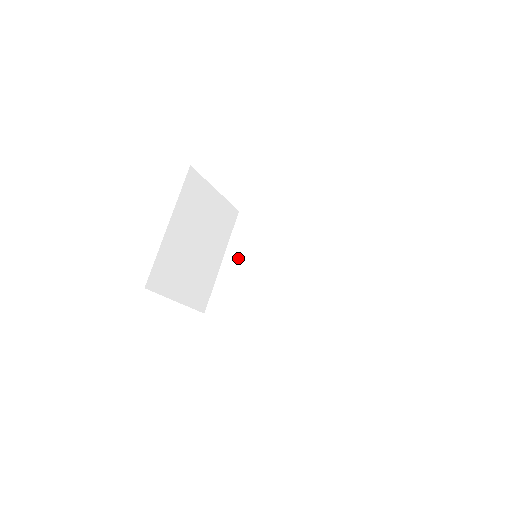
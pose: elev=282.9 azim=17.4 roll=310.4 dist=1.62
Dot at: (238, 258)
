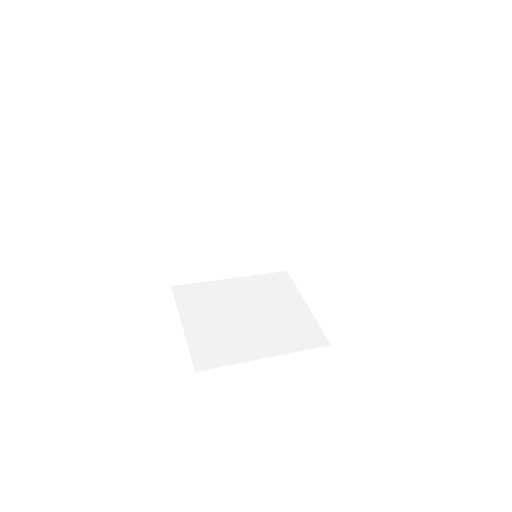
Dot at: occluded
